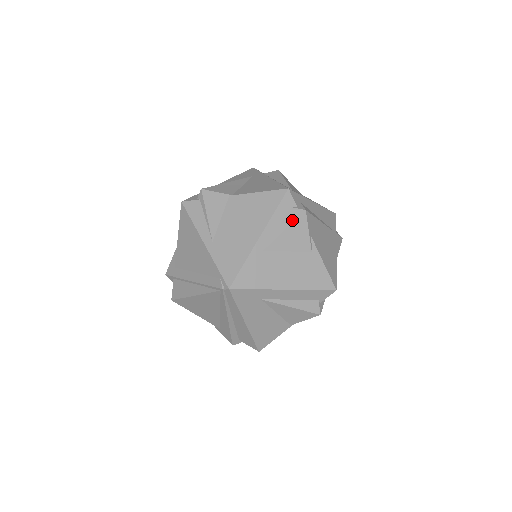
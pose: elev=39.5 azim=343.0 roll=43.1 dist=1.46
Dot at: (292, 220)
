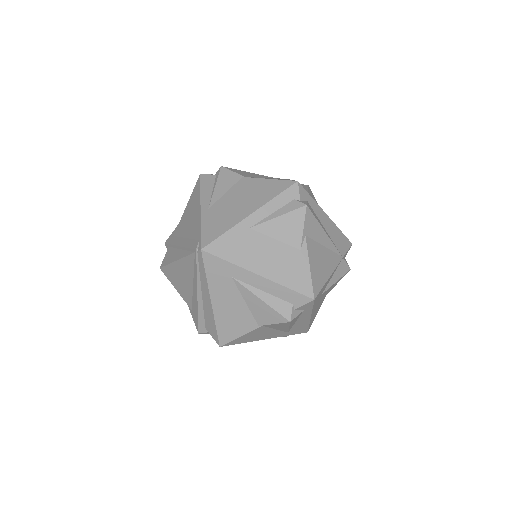
Dot at: (290, 210)
